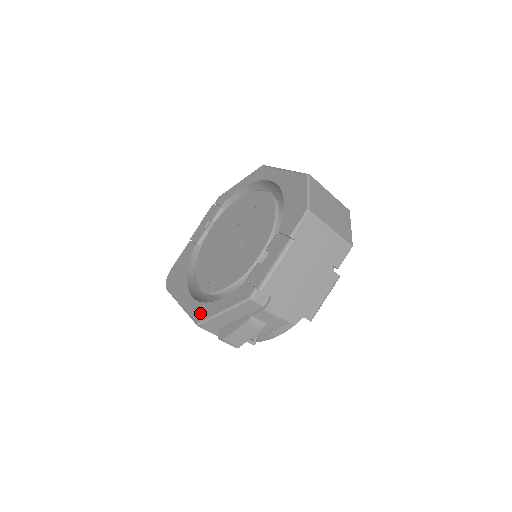
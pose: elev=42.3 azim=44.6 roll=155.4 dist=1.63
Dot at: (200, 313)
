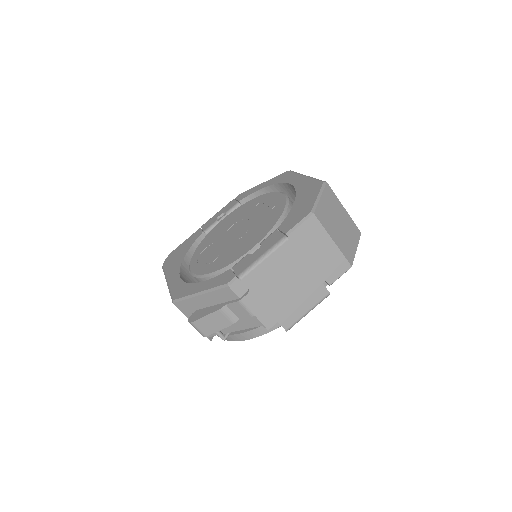
Dot at: (179, 291)
